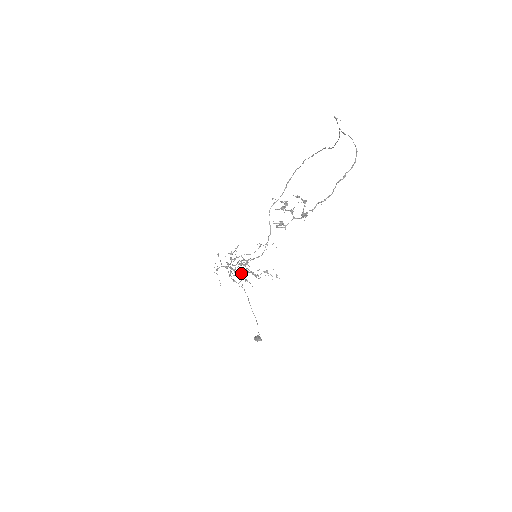
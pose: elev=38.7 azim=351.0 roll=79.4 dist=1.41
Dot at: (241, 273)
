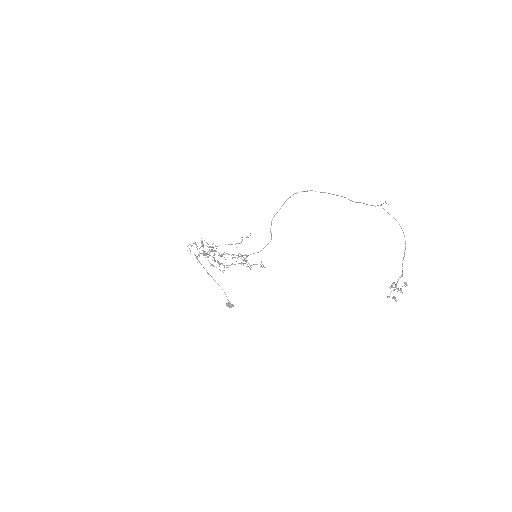
Dot at: occluded
